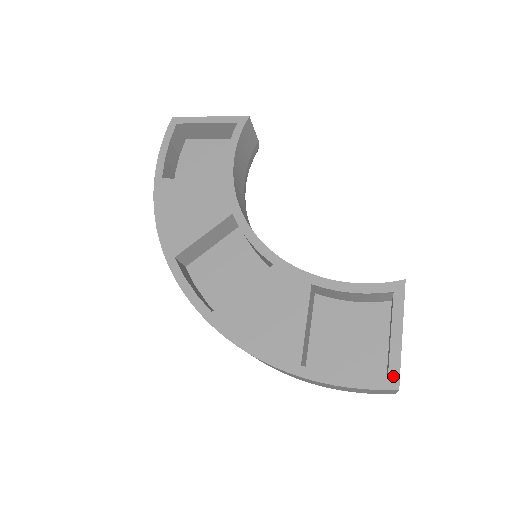
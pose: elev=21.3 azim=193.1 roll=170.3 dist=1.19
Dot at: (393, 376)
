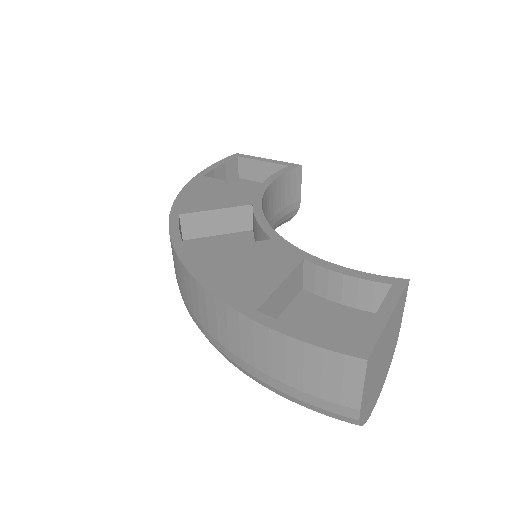
Dot at: (364, 346)
